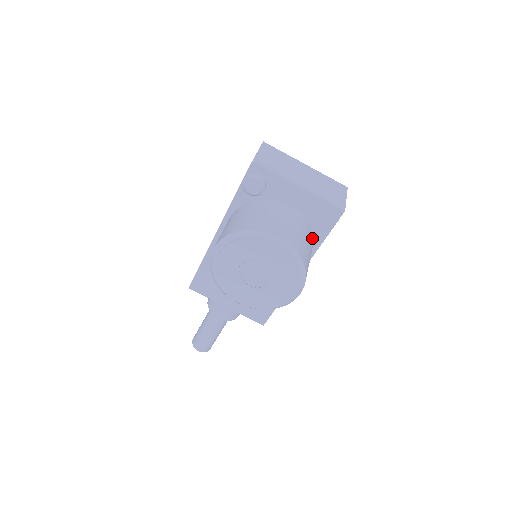
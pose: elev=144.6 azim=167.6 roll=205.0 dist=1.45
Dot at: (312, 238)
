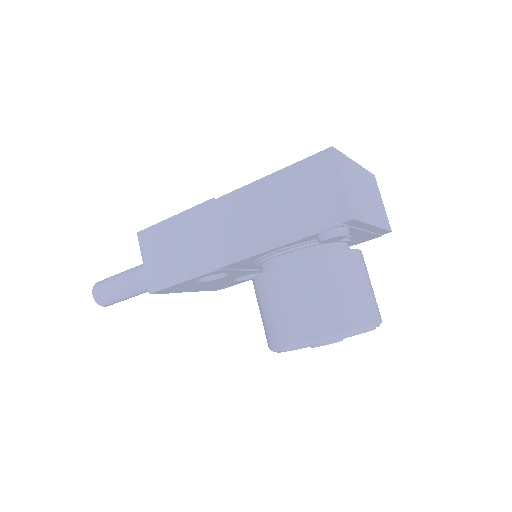
Dot at: occluded
